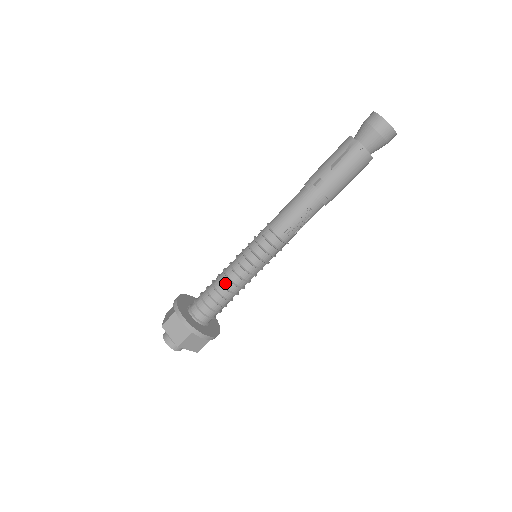
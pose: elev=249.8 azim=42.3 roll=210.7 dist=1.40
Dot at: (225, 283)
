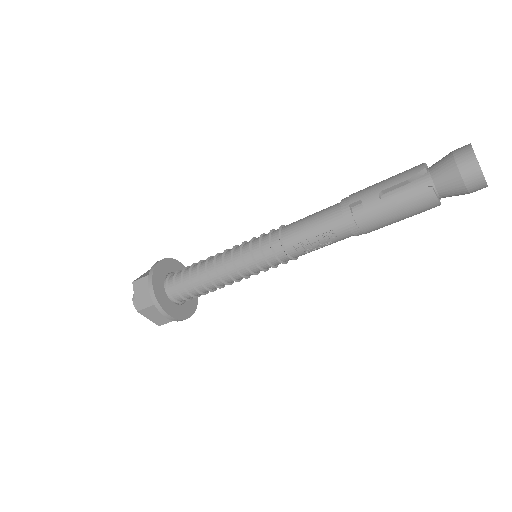
Dot at: (210, 270)
